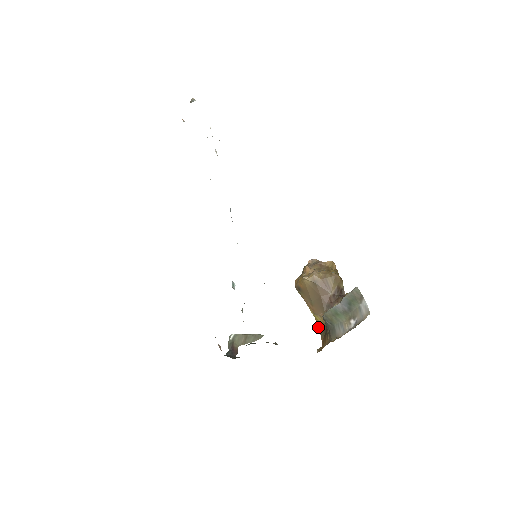
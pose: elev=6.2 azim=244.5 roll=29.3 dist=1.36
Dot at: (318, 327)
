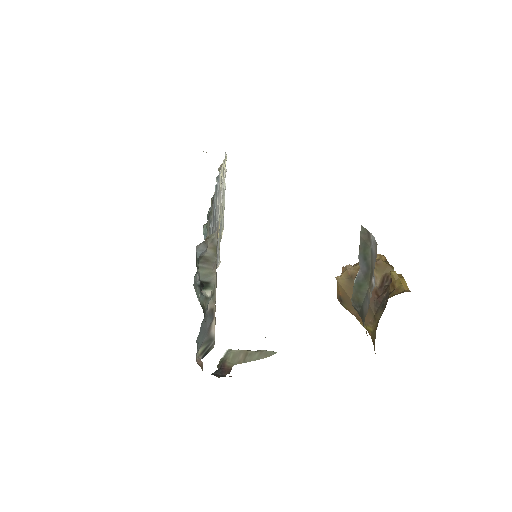
Dot at: occluded
